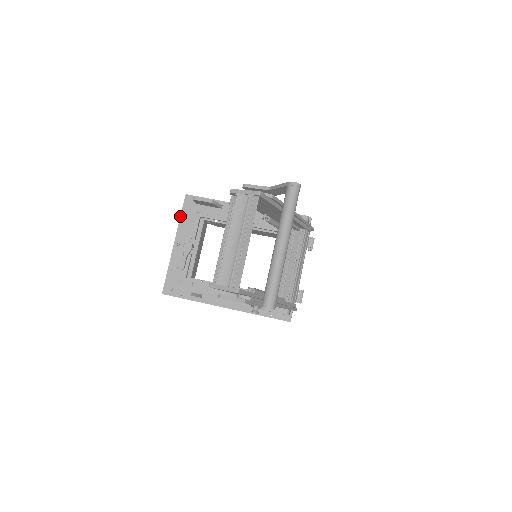
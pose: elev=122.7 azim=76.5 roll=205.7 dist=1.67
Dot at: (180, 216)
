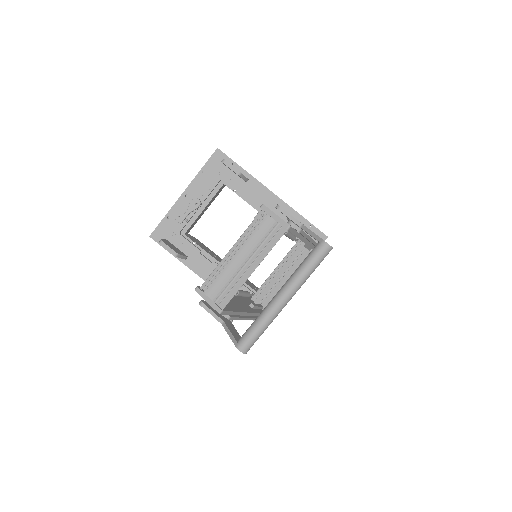
Dot at: (201, 168)
